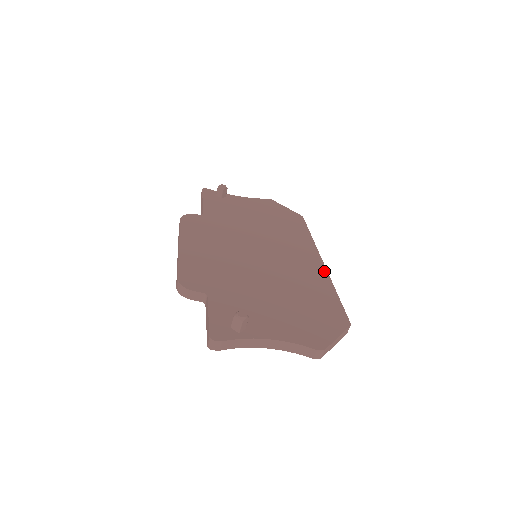
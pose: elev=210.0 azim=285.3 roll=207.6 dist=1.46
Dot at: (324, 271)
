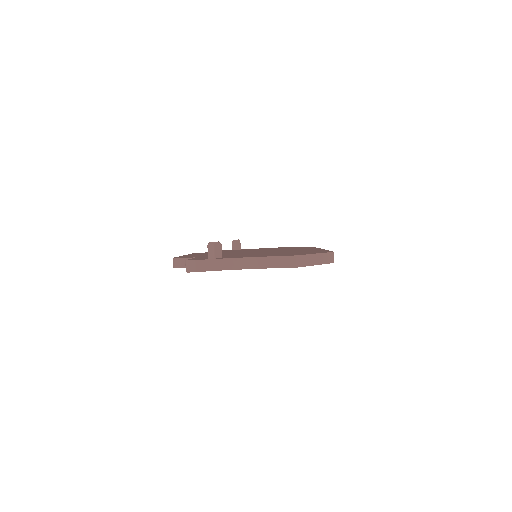
Dot at: (319, 249)
